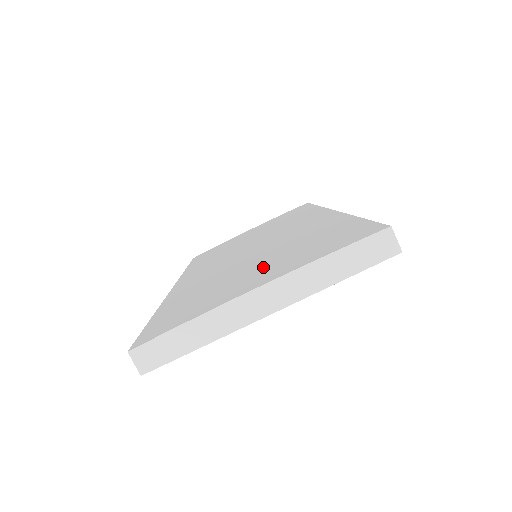
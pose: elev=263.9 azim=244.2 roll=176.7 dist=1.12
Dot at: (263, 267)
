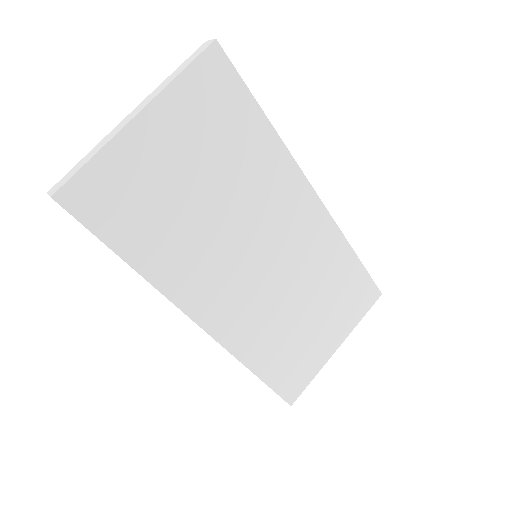
Dot at: occluded
